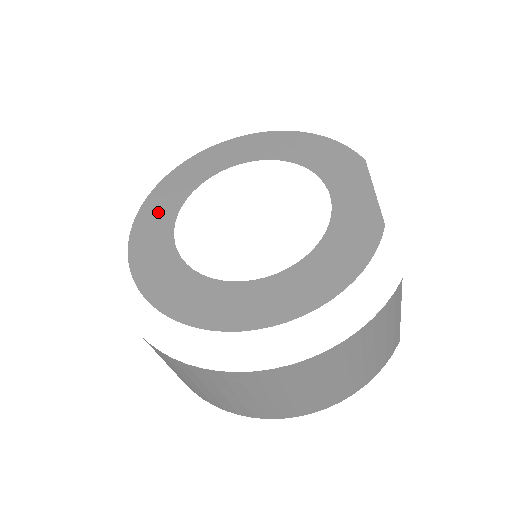
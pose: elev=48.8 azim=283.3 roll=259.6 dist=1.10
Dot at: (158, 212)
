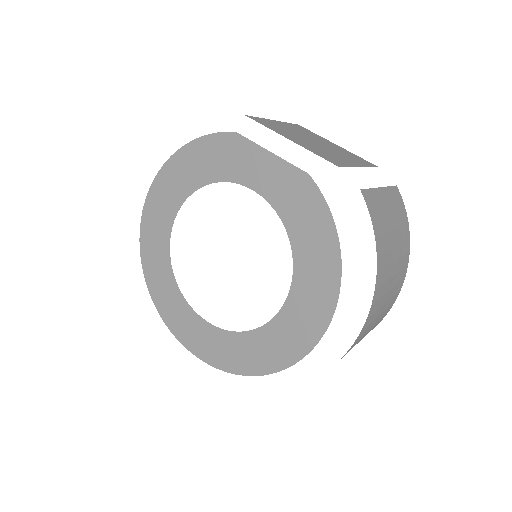
Dot at: (178, 316)
